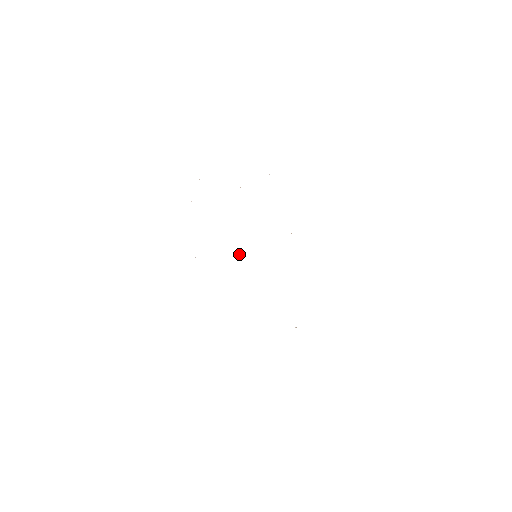
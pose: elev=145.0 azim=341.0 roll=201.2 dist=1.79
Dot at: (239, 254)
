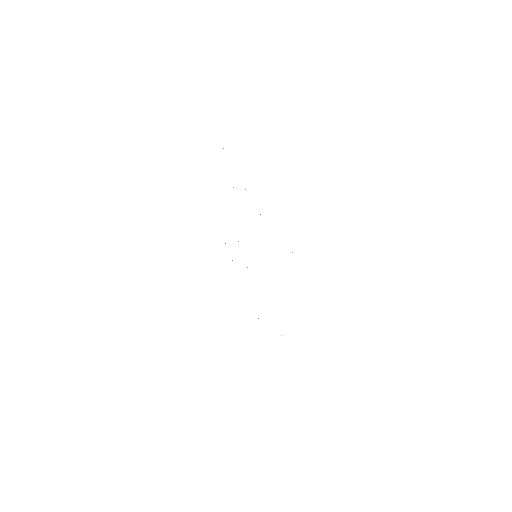
Dot at: occluded
